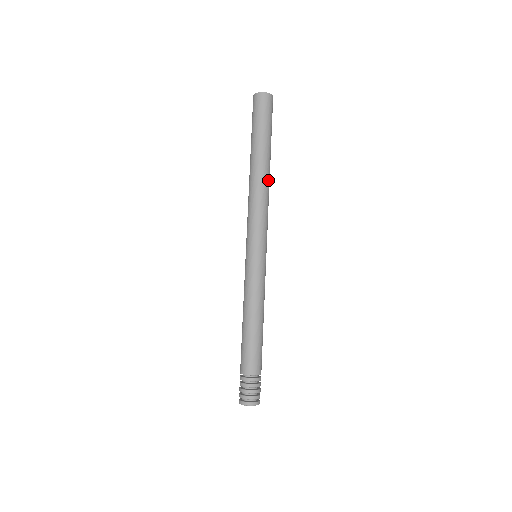
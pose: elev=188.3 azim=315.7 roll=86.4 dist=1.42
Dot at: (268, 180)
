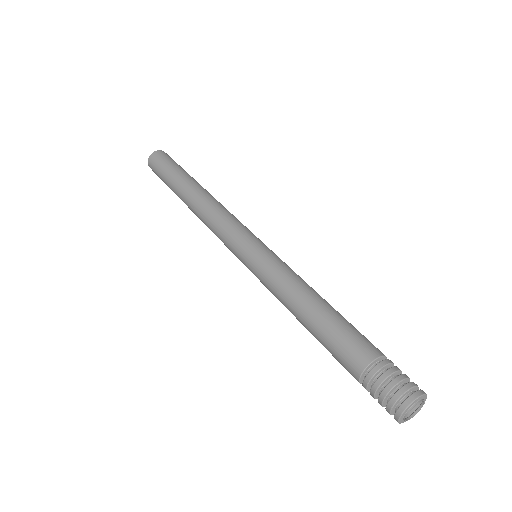
Dot at: occluded
